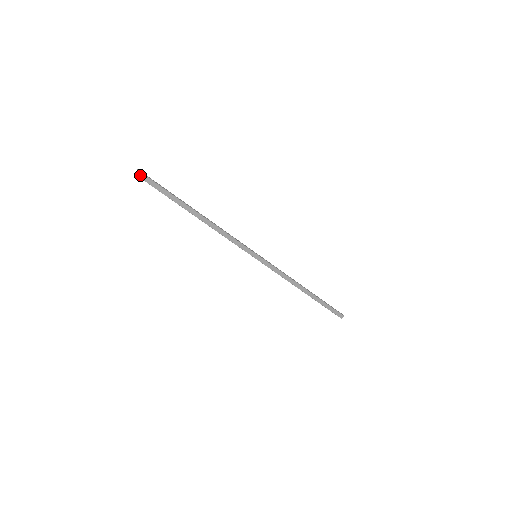
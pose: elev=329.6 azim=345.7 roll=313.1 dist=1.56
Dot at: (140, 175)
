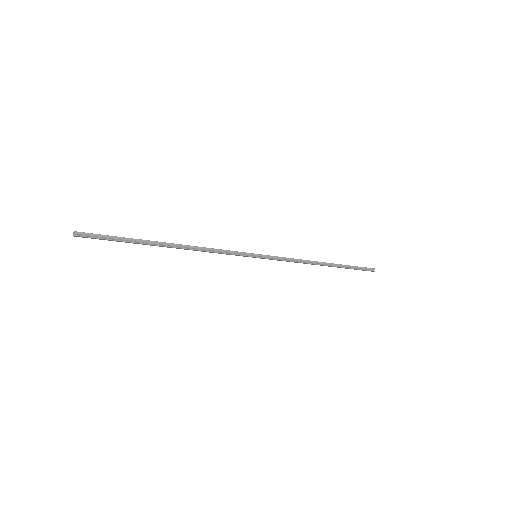
Dot at: (80, 236)
